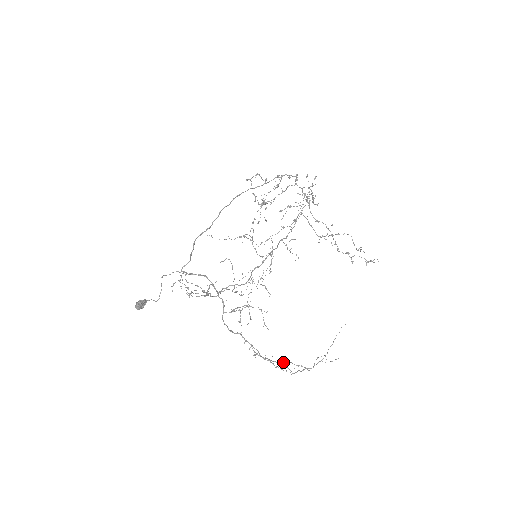
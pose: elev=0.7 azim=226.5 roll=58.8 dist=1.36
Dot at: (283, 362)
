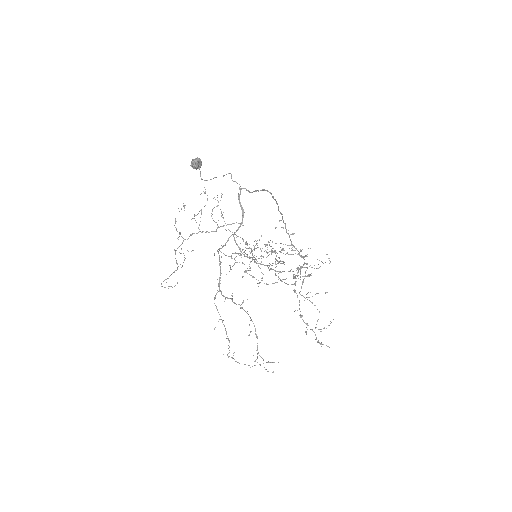
Dot at: occluded
